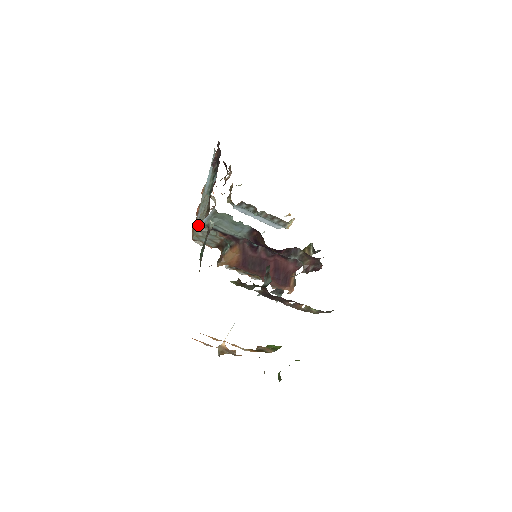
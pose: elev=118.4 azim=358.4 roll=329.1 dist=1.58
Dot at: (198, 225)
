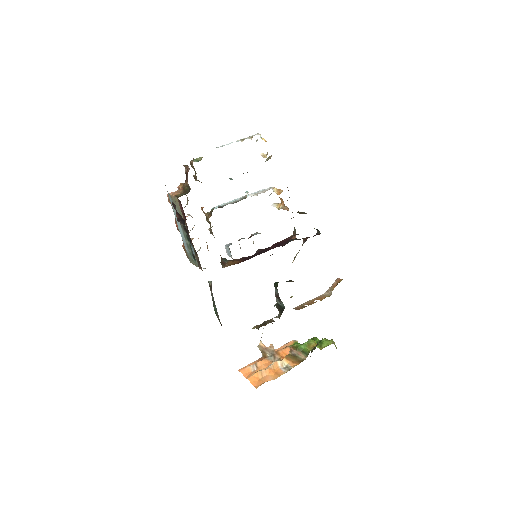
Dot at: (190, 255)
